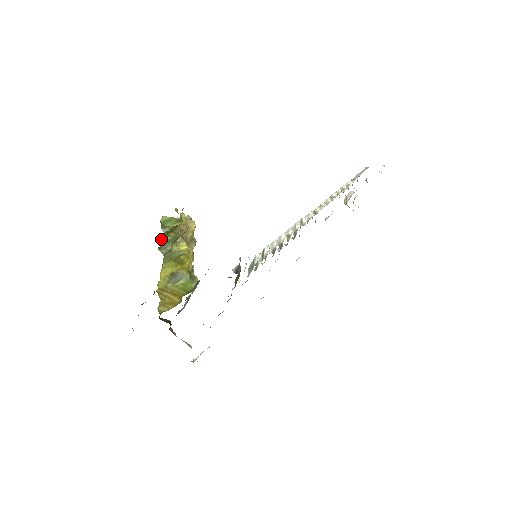
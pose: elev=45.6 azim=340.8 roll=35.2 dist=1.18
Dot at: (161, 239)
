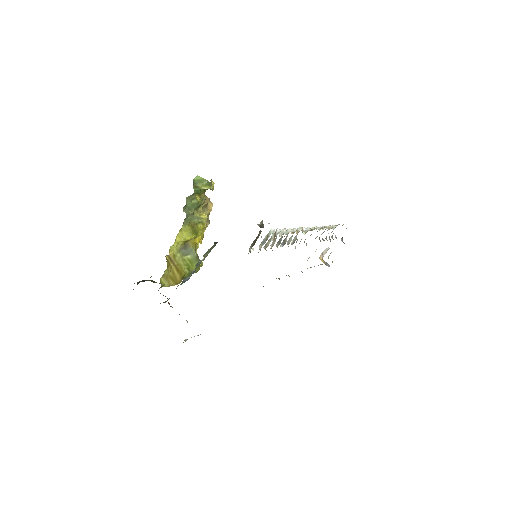
Dot at: (188, 200)
